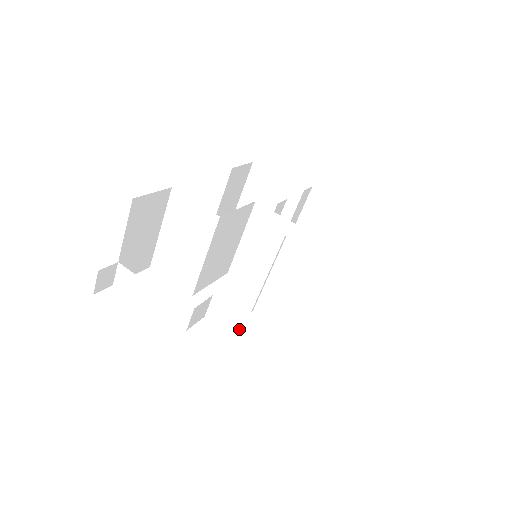
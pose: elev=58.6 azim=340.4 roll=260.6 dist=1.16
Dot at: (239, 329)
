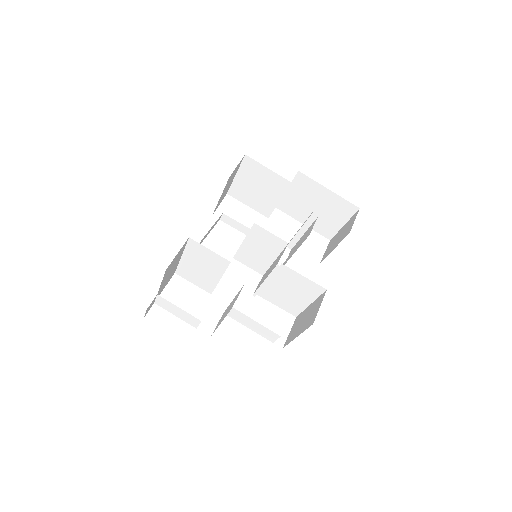
Dot at: (250, 324)
